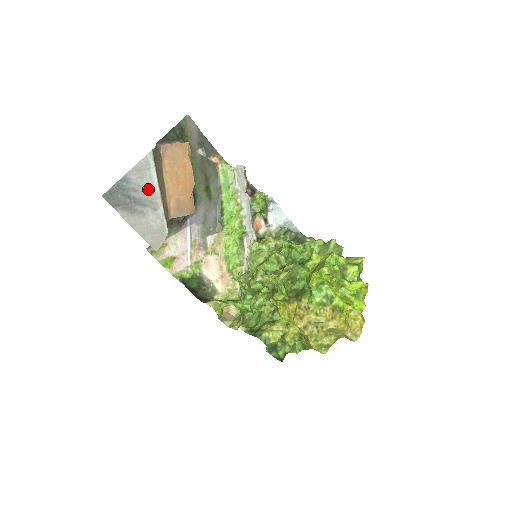
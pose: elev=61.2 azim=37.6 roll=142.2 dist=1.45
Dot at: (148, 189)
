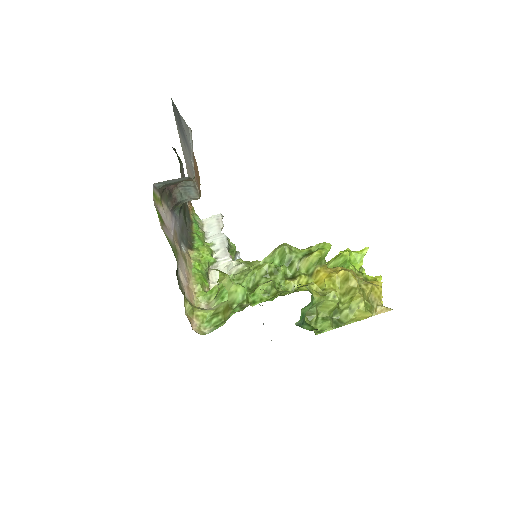
Dot at: (188, 140)
